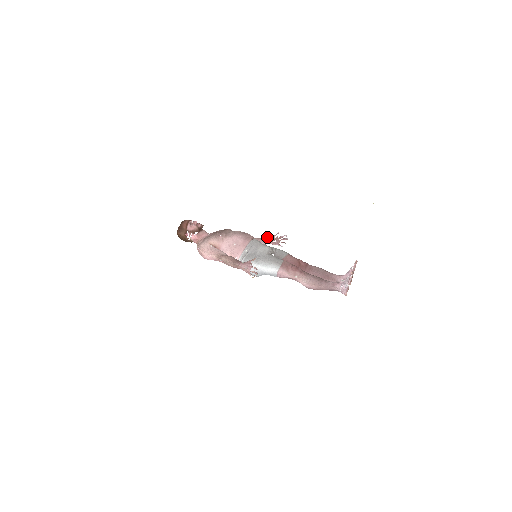
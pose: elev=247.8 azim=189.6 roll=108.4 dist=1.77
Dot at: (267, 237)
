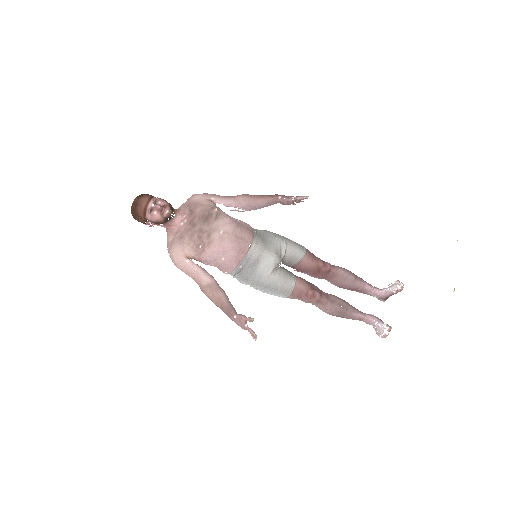
Dot at: (275, 196)
